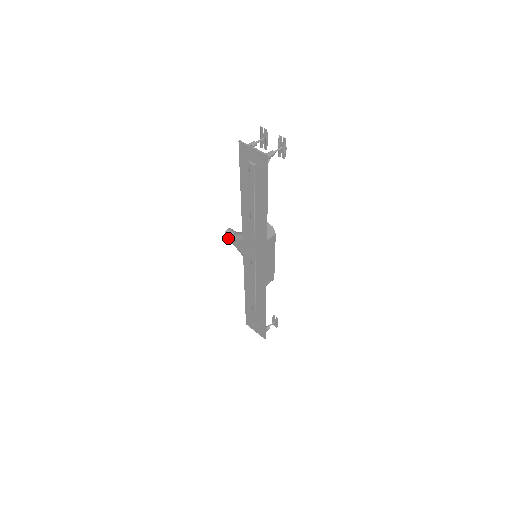
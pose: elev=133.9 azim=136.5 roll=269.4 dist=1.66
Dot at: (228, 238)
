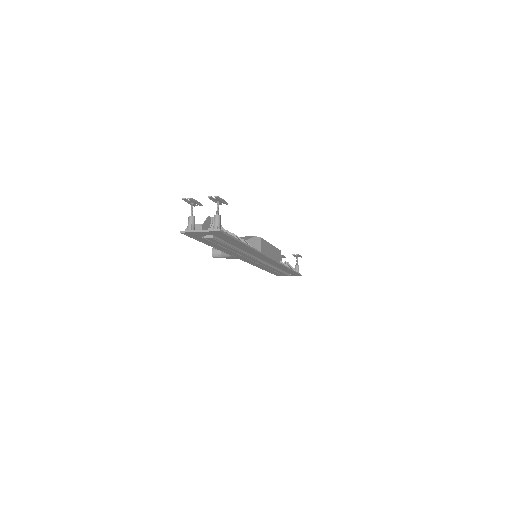
Dot at: occluded
